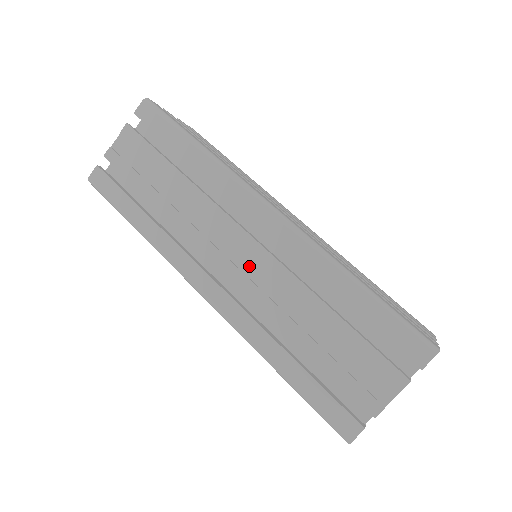
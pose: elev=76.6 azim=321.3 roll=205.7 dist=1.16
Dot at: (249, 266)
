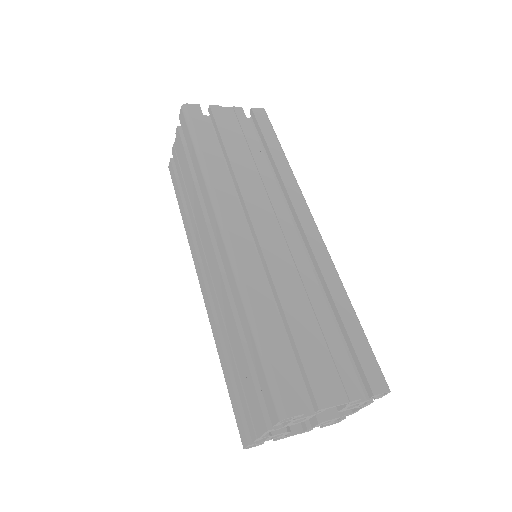
Dot at: (214, 275)
